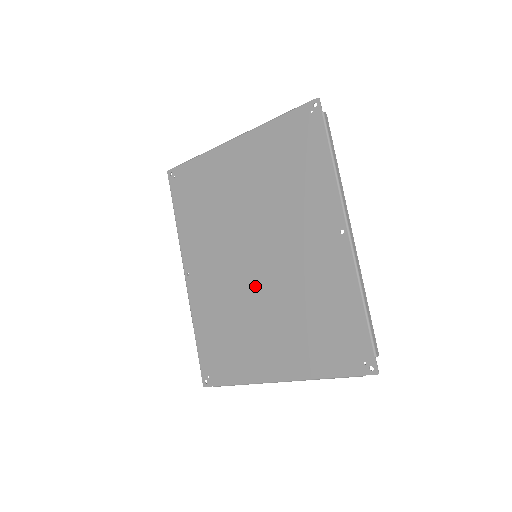
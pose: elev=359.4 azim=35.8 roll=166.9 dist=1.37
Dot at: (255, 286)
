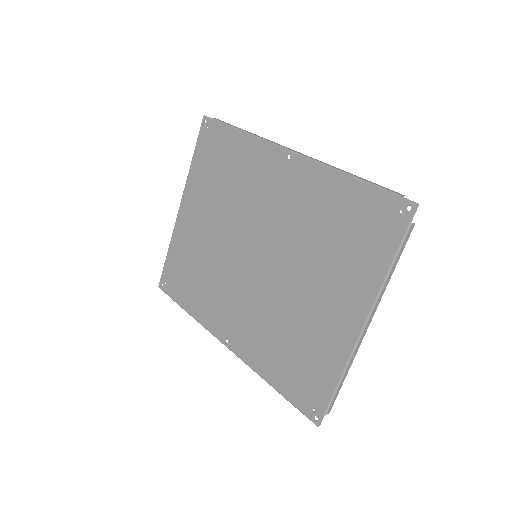
Dot at: (275, 277)
